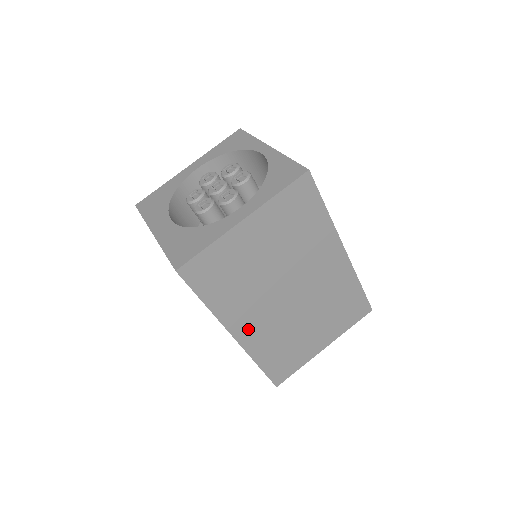
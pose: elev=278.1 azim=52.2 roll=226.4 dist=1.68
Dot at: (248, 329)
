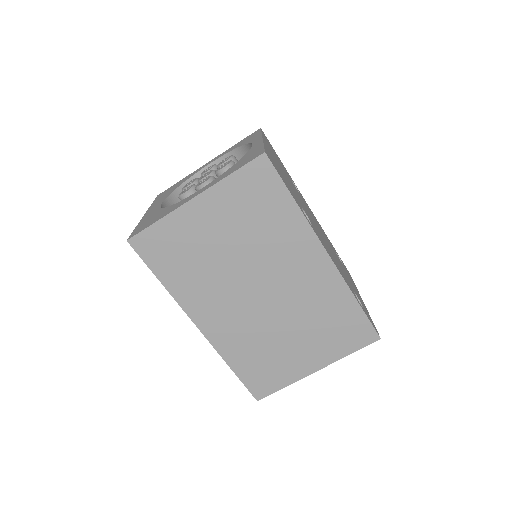
Dot at: (213, 322)
